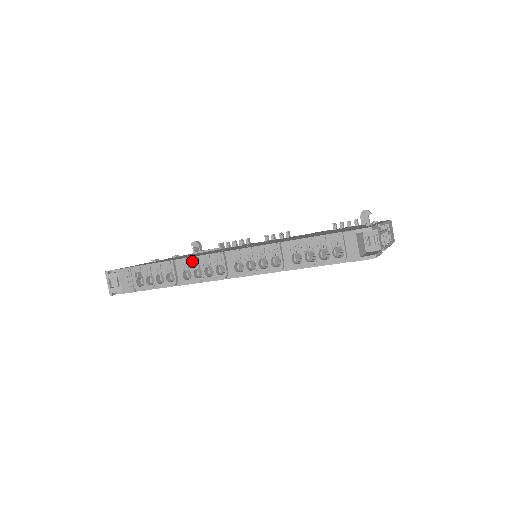
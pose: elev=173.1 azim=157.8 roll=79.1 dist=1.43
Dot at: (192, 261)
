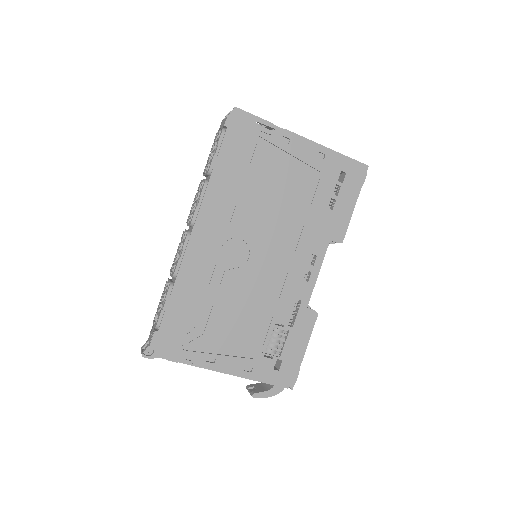
Dot at: (174, 259)
